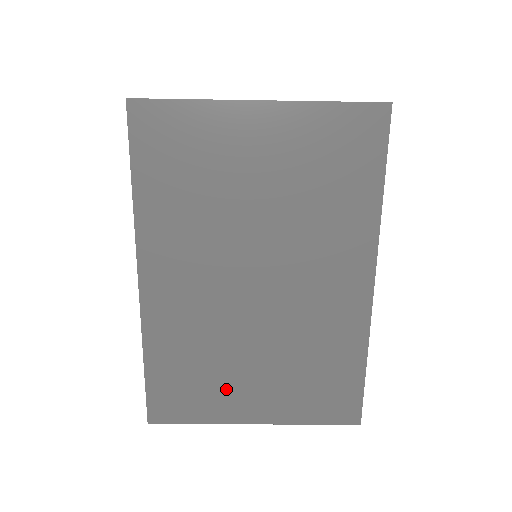
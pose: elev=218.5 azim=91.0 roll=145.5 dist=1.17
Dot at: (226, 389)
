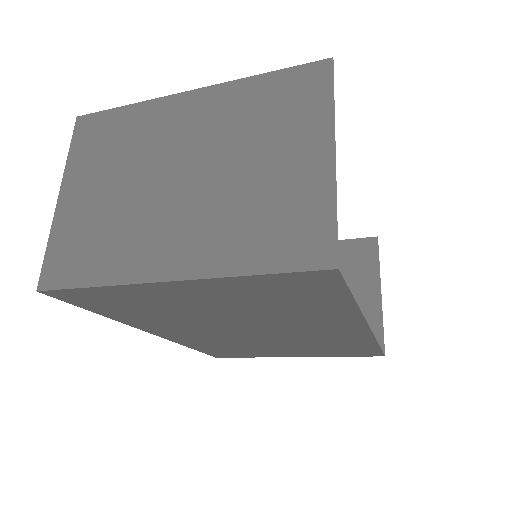
Dot at: (263, 352)
